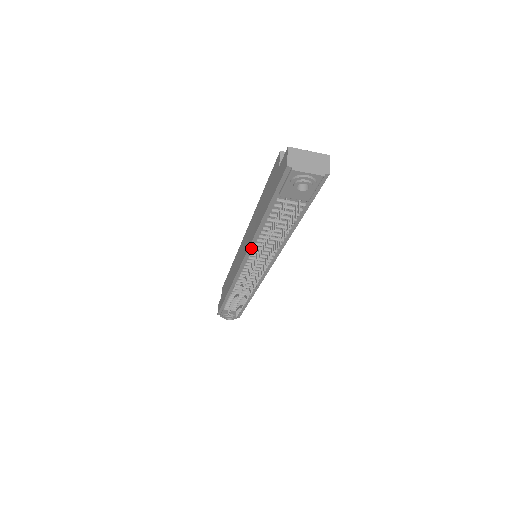
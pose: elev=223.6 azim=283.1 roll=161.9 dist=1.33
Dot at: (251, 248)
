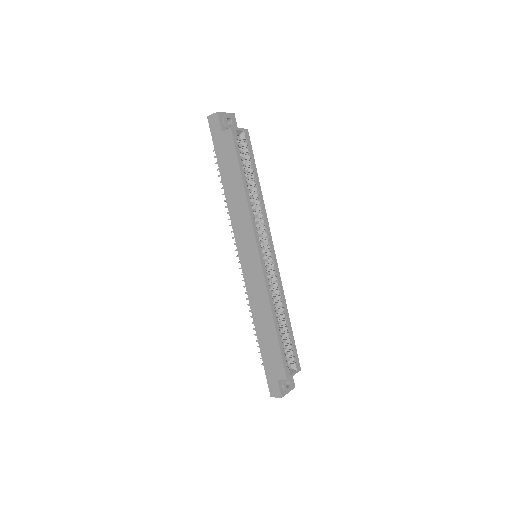
Dot at: (249, 293)
